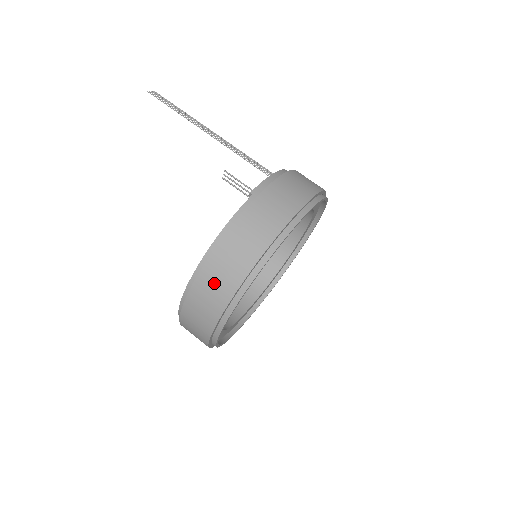
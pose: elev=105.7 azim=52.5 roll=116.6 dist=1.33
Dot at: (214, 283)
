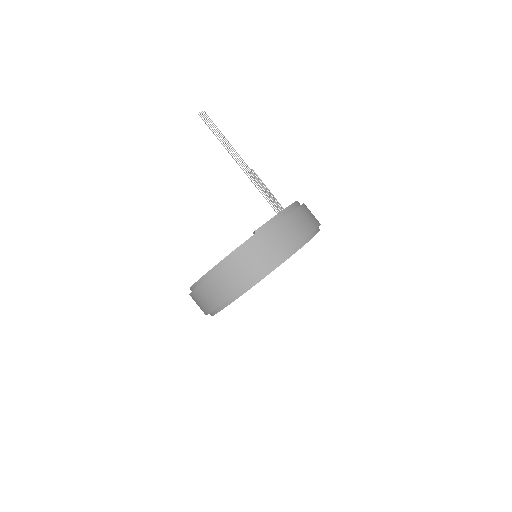
Dot at: (215, 289)
